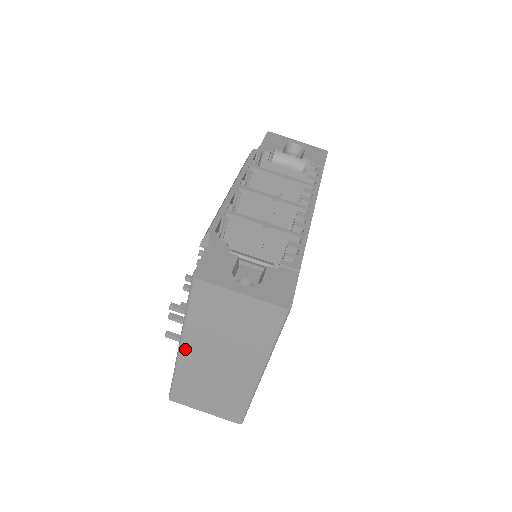
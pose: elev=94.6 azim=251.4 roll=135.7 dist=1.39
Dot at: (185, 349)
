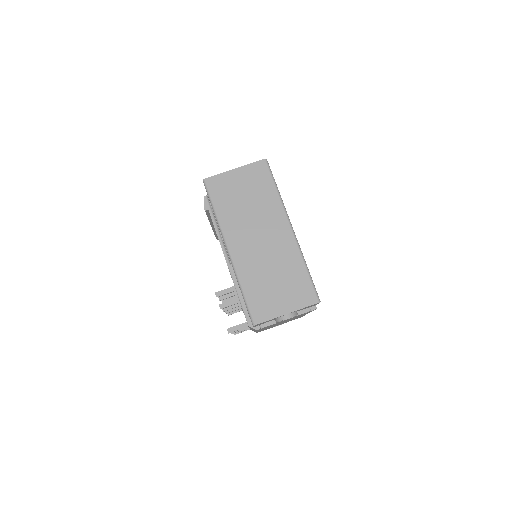
Dot at: (232, 248)
